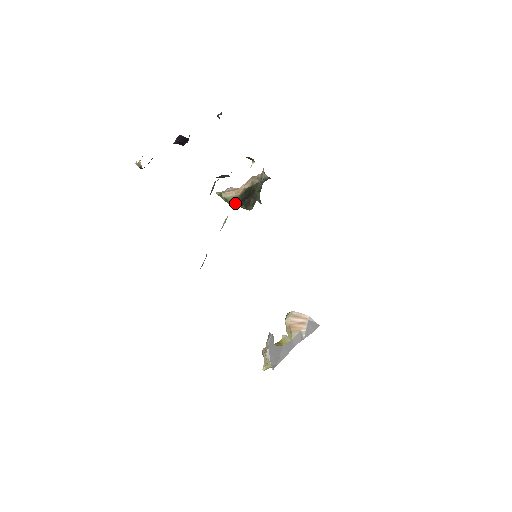
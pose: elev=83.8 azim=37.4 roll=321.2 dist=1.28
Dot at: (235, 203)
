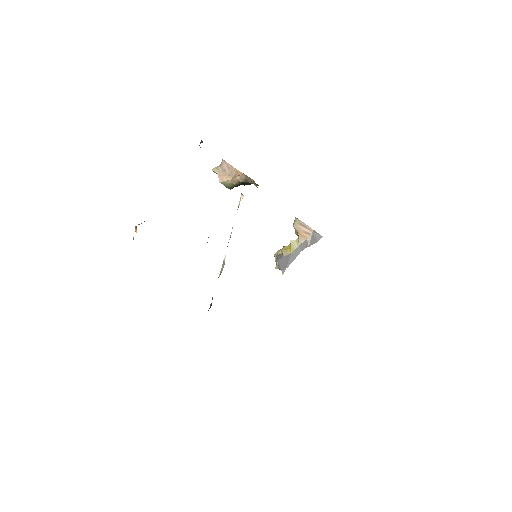
Dot at: (233, 187)
